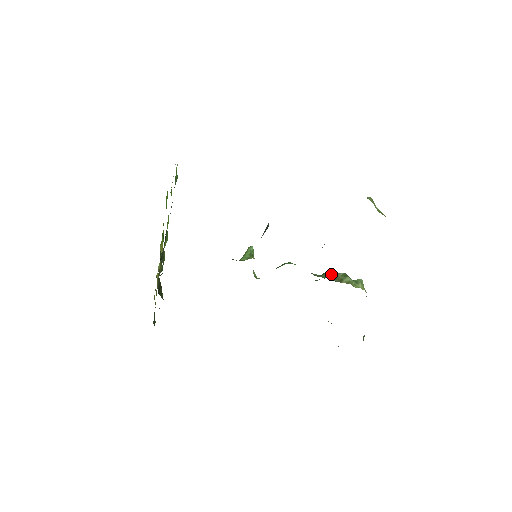
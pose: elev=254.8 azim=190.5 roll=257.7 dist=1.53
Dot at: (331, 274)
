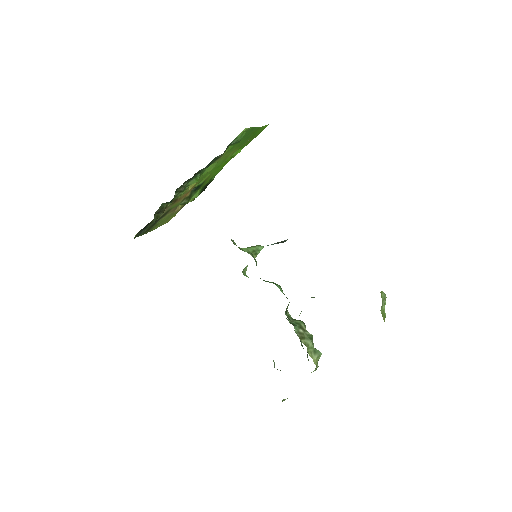
Dot at: (300, 325)
